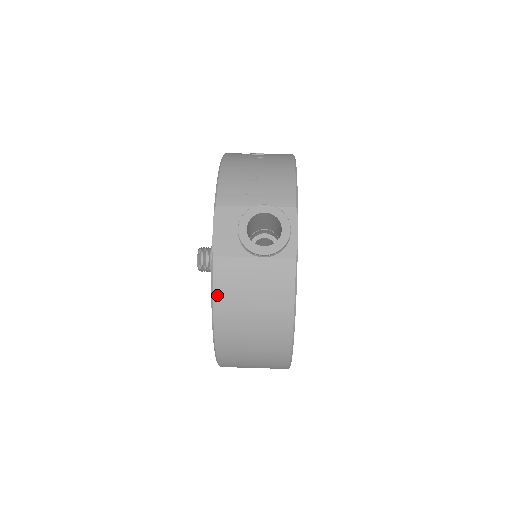
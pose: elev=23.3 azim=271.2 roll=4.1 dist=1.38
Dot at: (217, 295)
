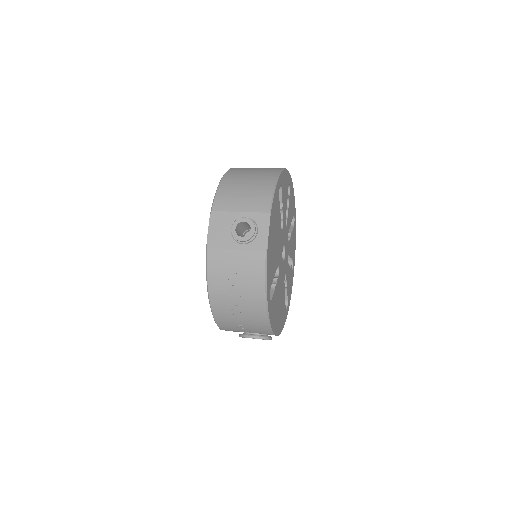
Dot at: occluded
